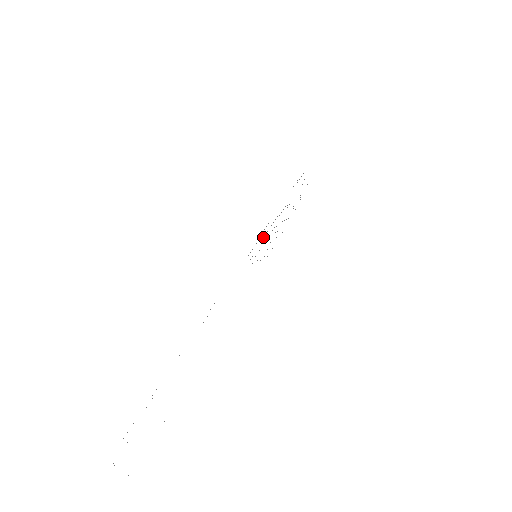
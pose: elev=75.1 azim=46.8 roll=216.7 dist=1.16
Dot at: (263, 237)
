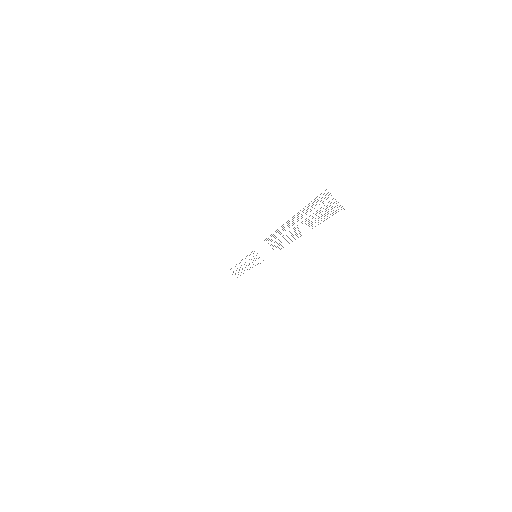
Dot at: occluded
